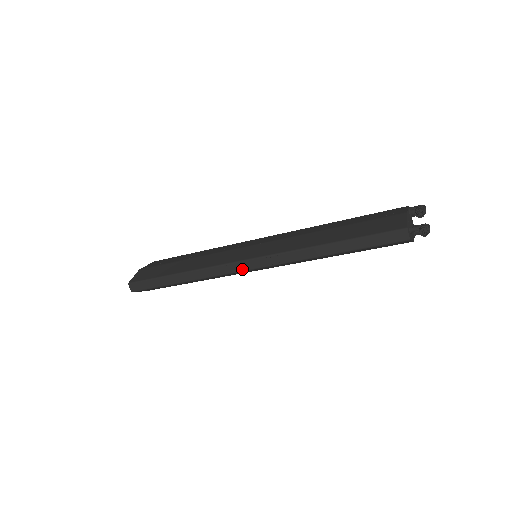
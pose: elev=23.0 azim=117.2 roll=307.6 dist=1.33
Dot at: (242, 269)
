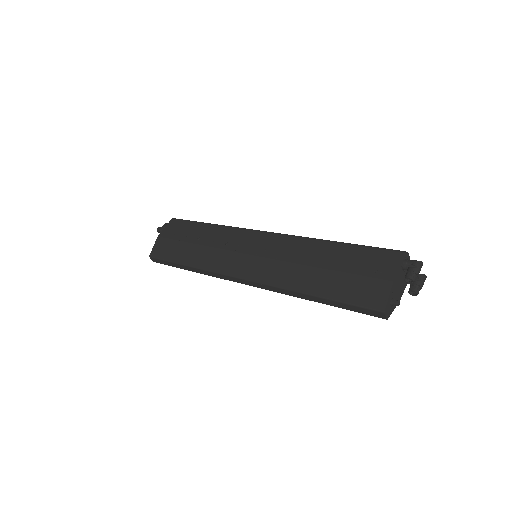
Dot at: (239, 282)
